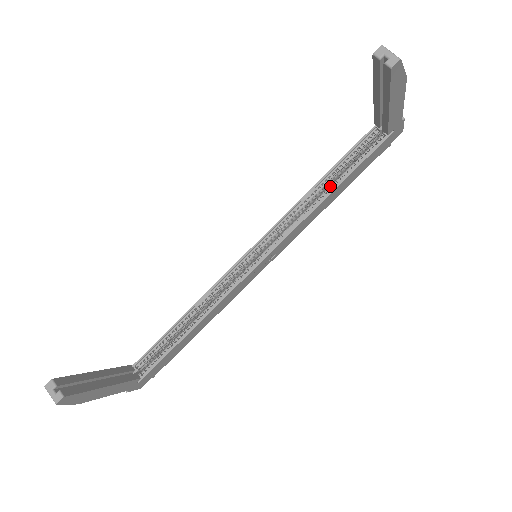
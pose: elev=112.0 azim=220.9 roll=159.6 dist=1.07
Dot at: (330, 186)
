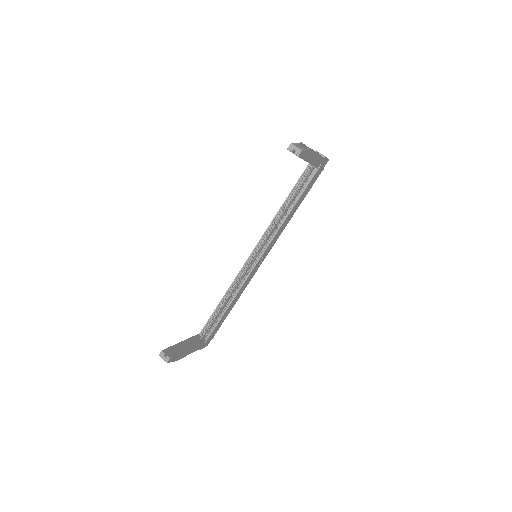
Dot at: (291, 205)
